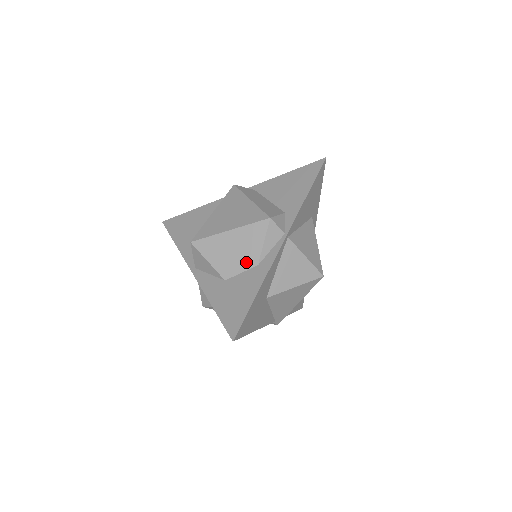
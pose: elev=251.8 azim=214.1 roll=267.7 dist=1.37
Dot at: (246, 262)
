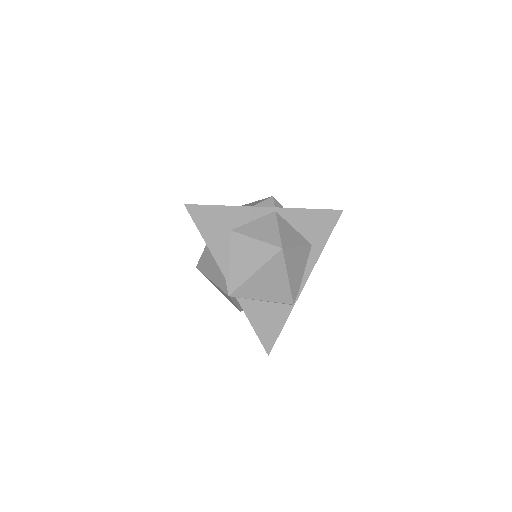
Dot at: occluded
